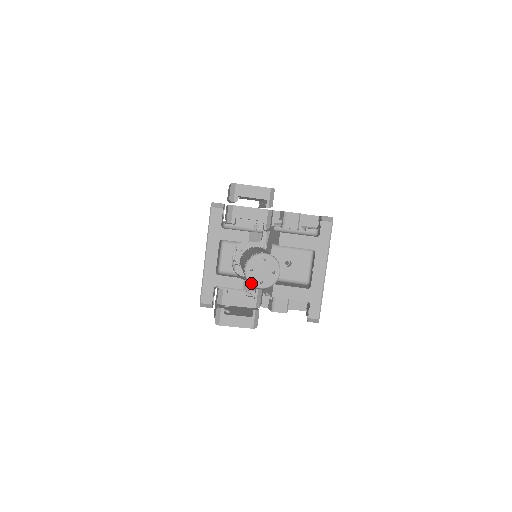
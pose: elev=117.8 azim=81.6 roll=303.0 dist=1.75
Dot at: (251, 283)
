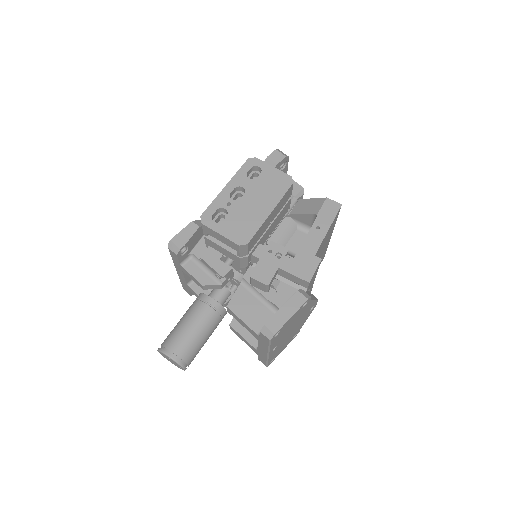
Dot at: (166, 358)
